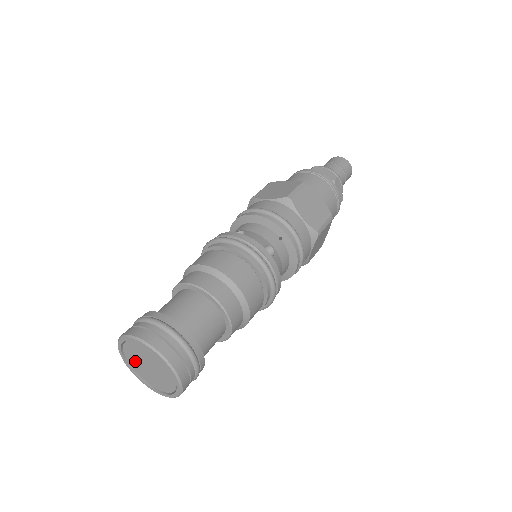
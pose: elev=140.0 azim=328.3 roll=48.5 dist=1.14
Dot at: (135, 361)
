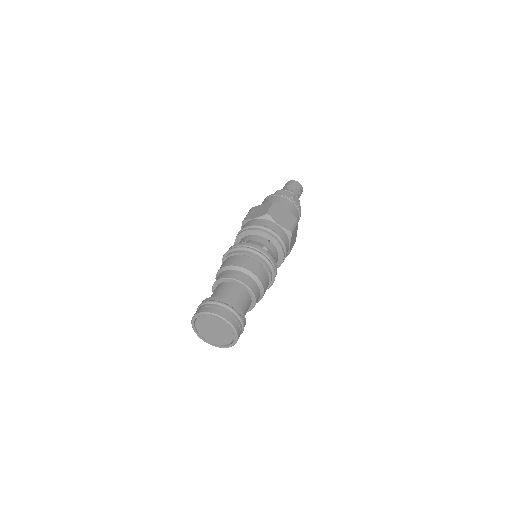
Dot at: (204, 330)
